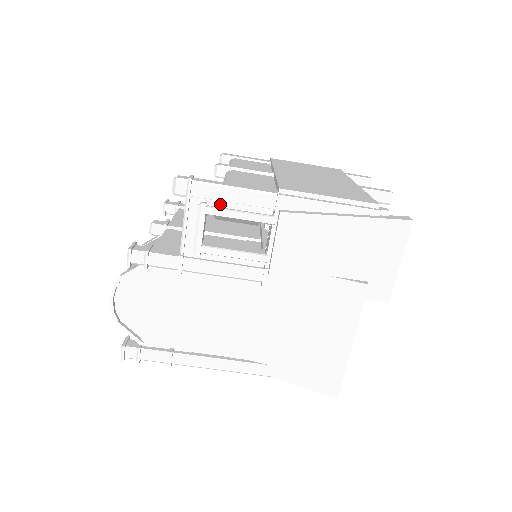
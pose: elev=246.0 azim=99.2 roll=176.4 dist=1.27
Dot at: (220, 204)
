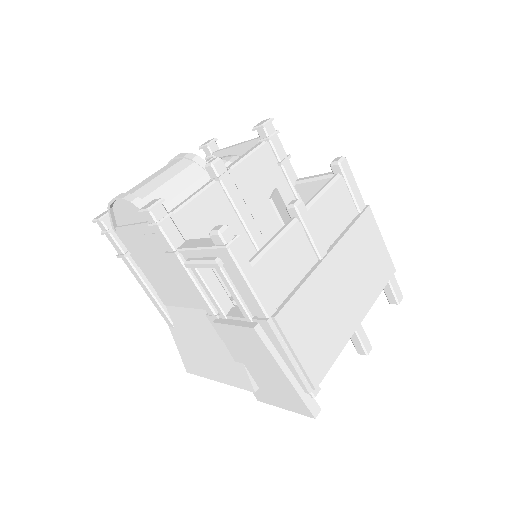
Dot at: (230, 274)
